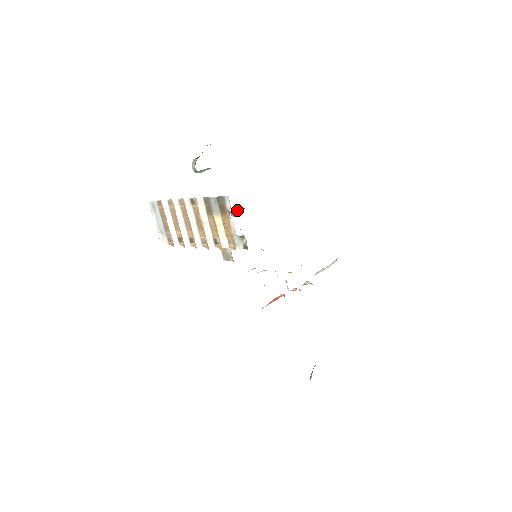
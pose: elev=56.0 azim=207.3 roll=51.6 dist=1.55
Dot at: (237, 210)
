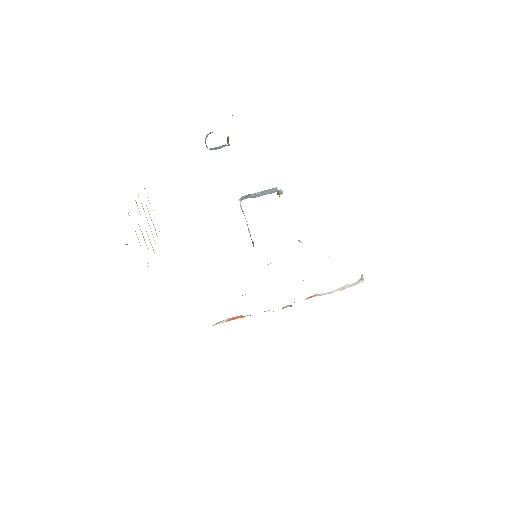
Dot at: (270, 191)
